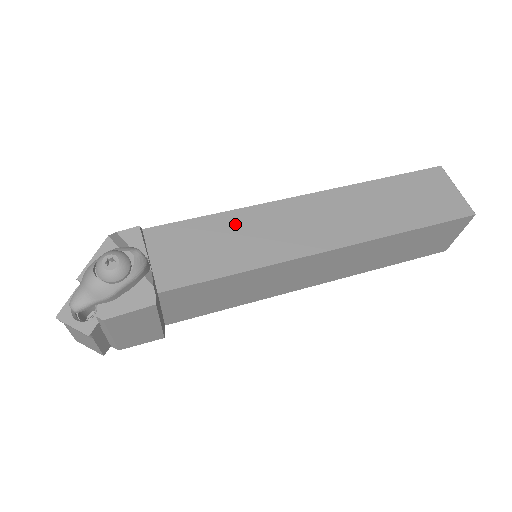
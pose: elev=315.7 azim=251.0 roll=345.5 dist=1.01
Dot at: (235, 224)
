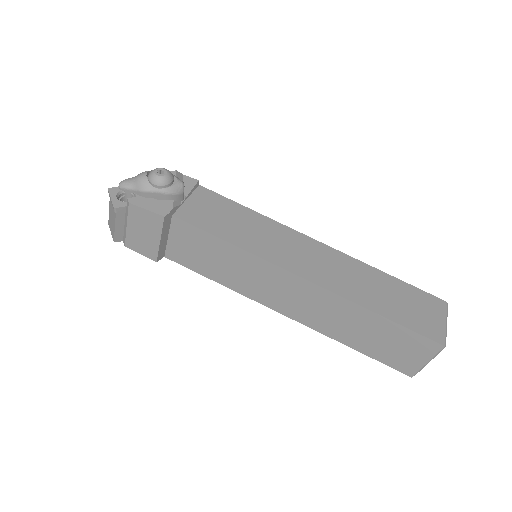
Dot at: (257, 222)
